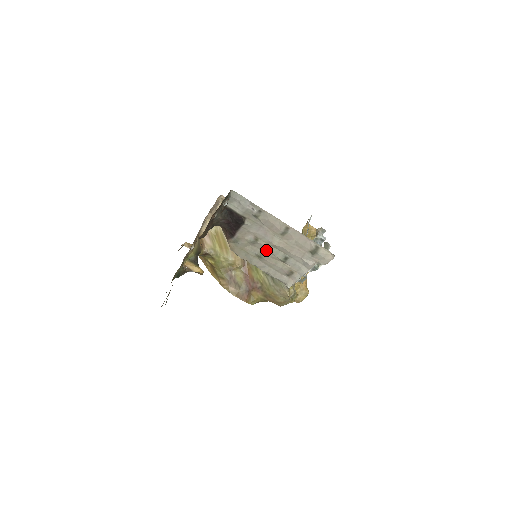
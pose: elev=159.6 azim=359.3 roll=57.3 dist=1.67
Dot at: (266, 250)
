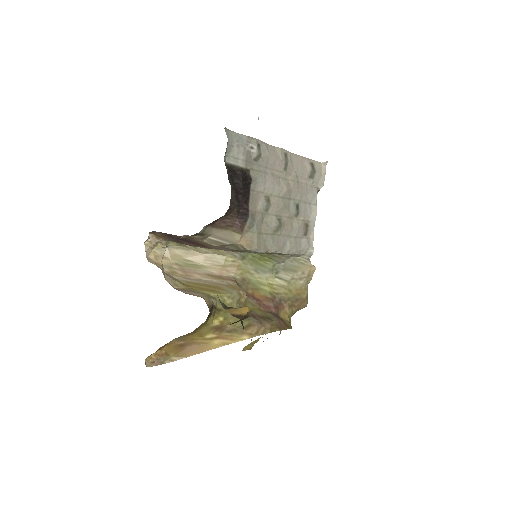
Dot at: (280, 210)
